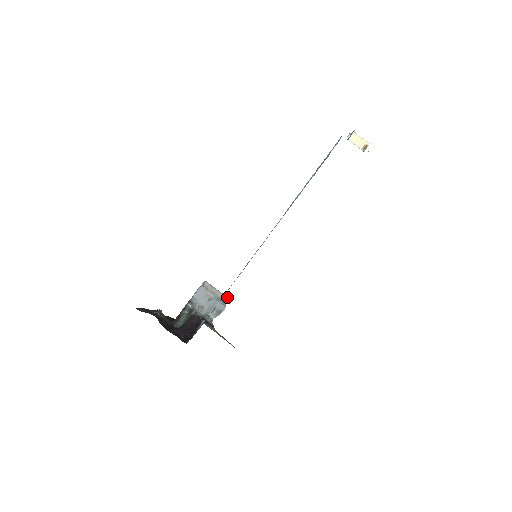
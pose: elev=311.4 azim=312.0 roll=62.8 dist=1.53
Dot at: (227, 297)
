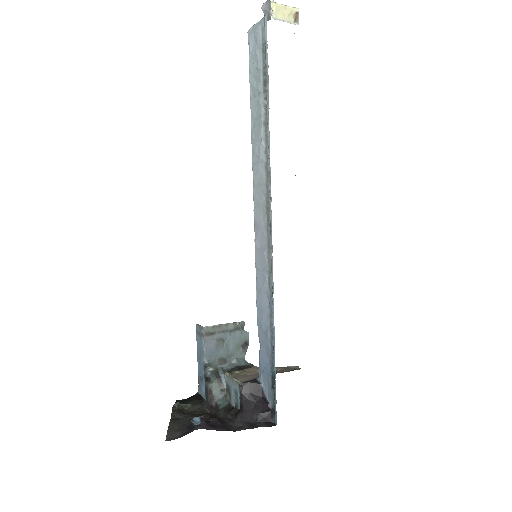
Dot at: (241, 322)
